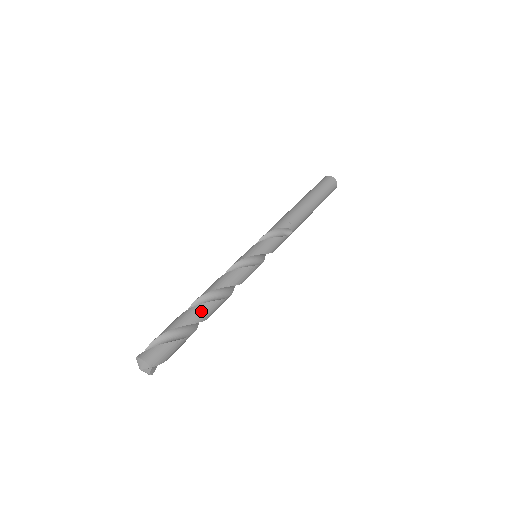
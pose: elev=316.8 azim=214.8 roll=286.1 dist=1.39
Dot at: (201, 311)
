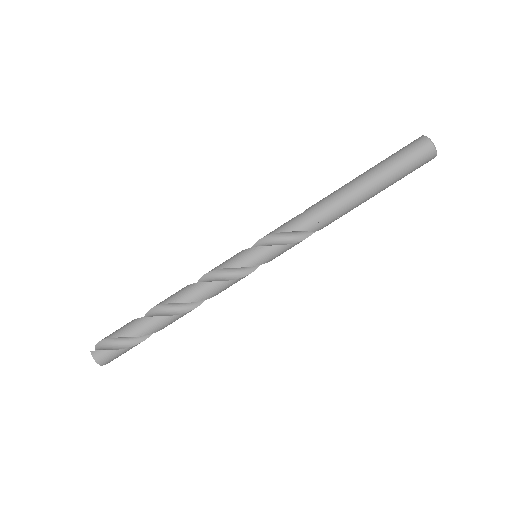
Dot at: (164, 323)
